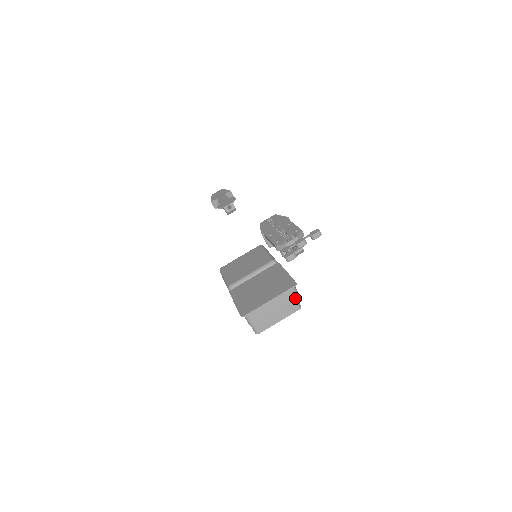
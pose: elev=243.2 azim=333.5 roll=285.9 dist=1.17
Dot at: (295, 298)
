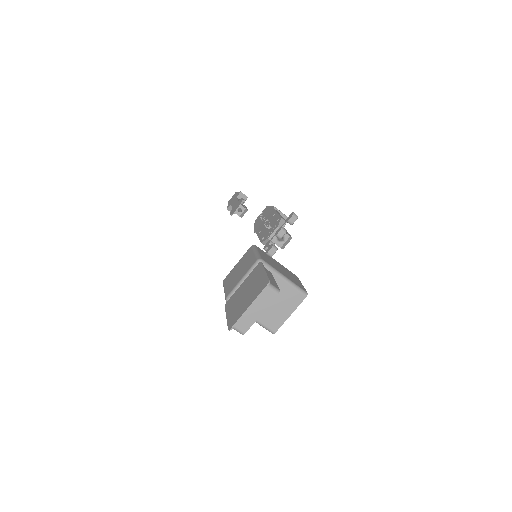
Dot at: (275, 295)
